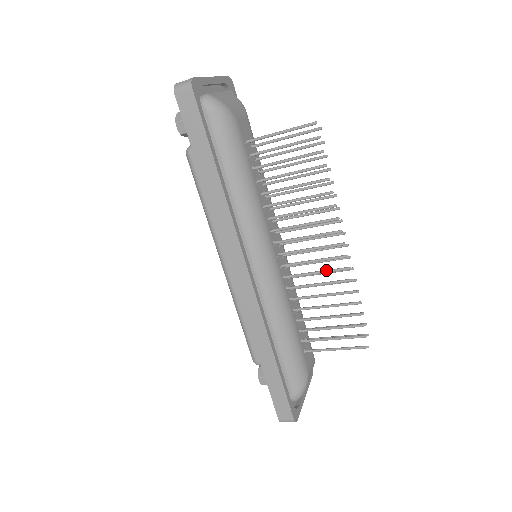
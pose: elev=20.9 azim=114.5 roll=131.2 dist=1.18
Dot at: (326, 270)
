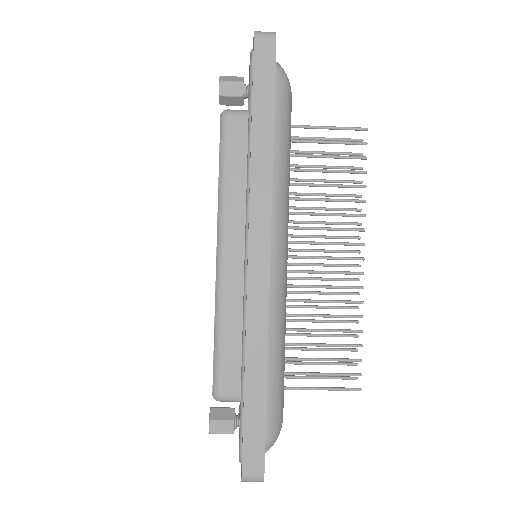
Dot at: occluded
